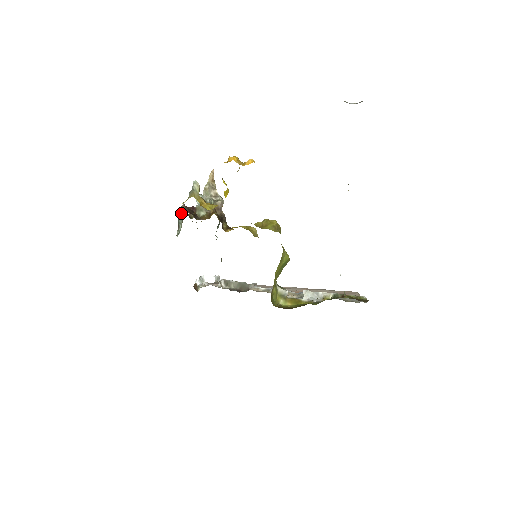
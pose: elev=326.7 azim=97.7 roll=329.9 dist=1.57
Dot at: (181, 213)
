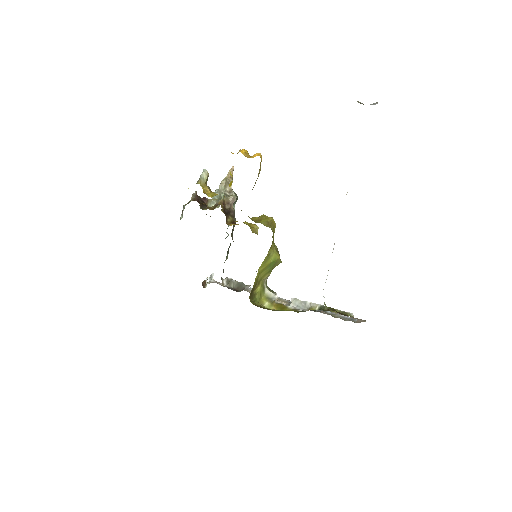
Dot at: (190, 200)
